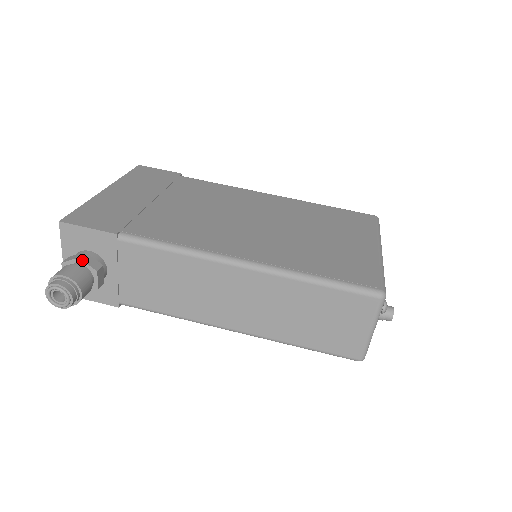
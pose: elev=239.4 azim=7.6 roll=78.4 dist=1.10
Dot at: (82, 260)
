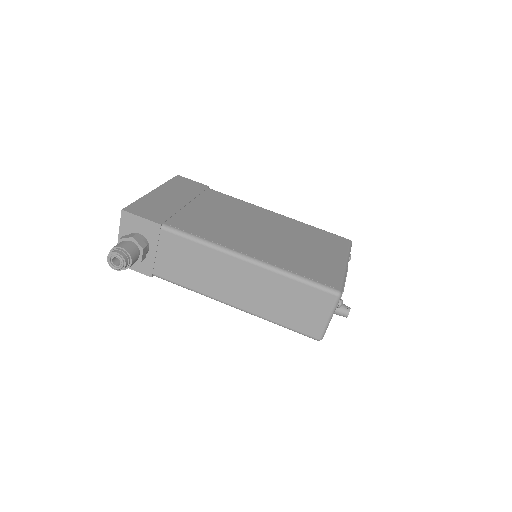
Dot at: (134, 239)
